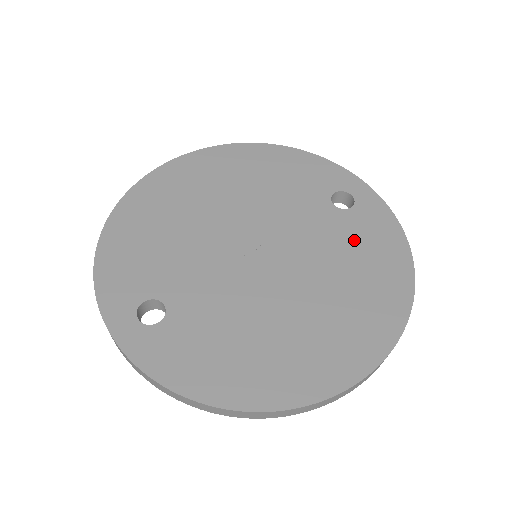
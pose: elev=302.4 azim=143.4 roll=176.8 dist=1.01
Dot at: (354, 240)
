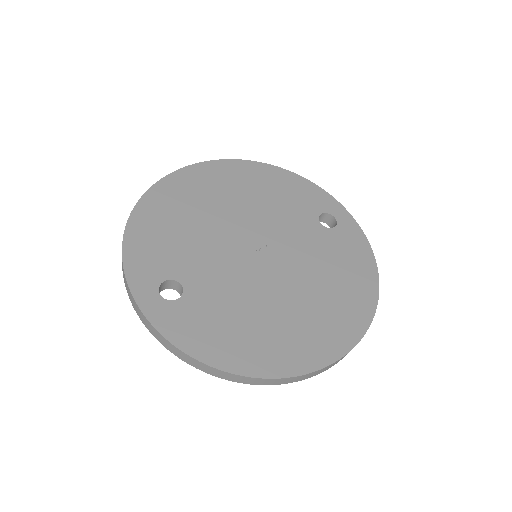
Dot at: (335, 254)
